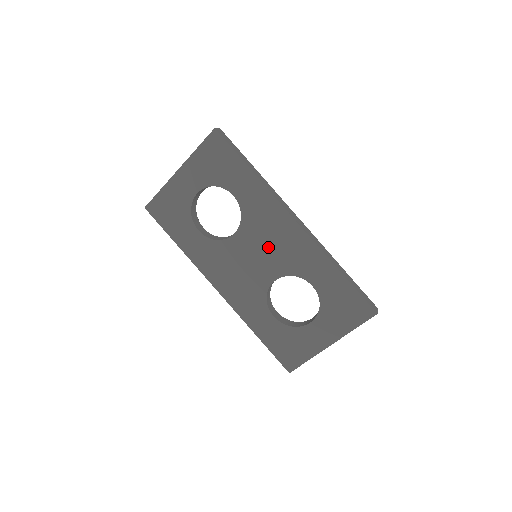
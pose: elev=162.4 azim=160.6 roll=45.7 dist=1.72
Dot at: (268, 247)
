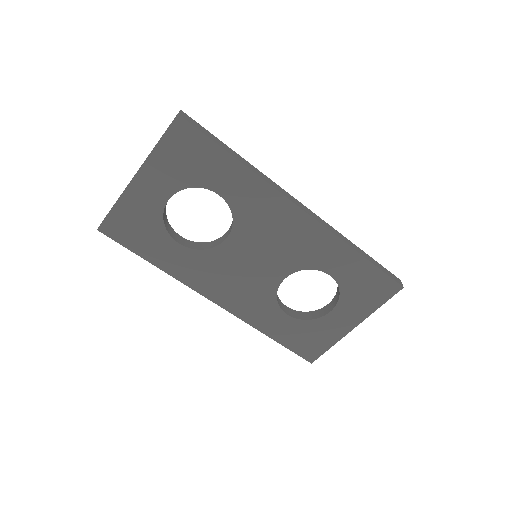
Dot at: (272, 245)
